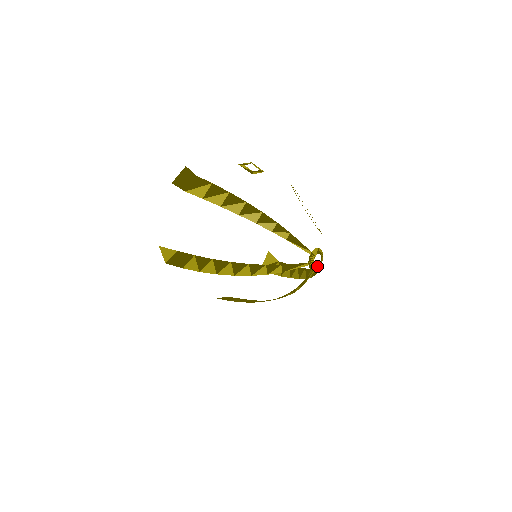
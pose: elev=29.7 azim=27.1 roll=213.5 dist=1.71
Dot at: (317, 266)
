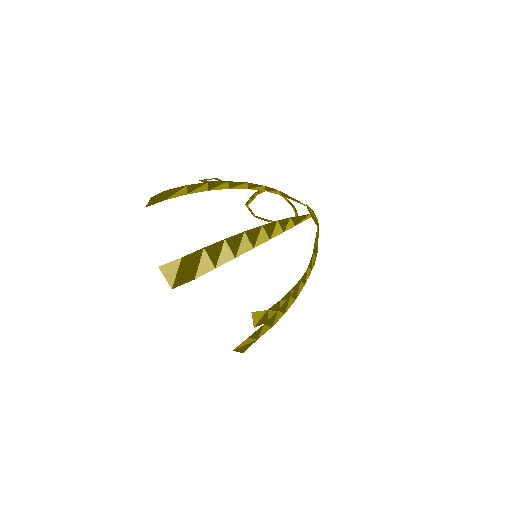
Dot at: (317, 222)
